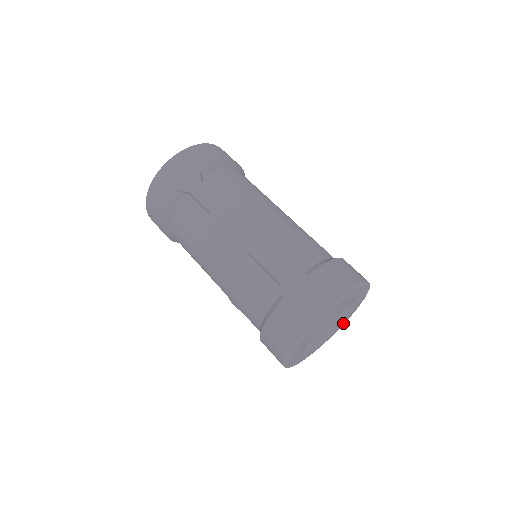
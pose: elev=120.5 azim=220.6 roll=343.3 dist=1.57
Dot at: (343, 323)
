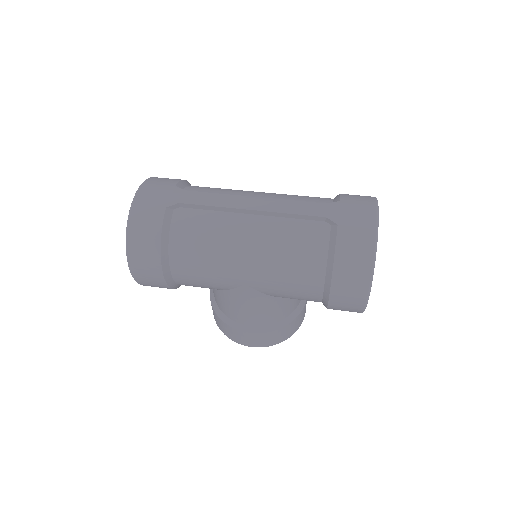
Dot at: occluded
